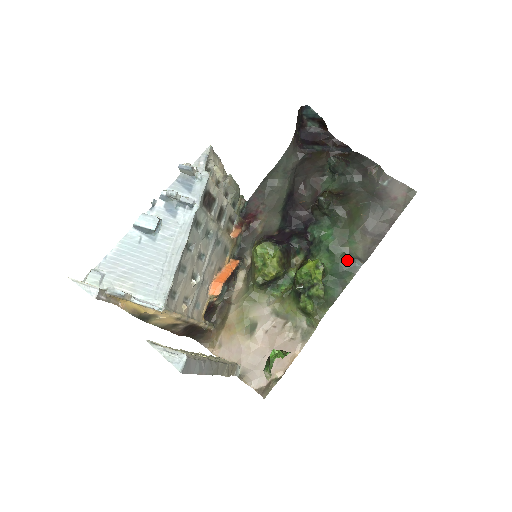
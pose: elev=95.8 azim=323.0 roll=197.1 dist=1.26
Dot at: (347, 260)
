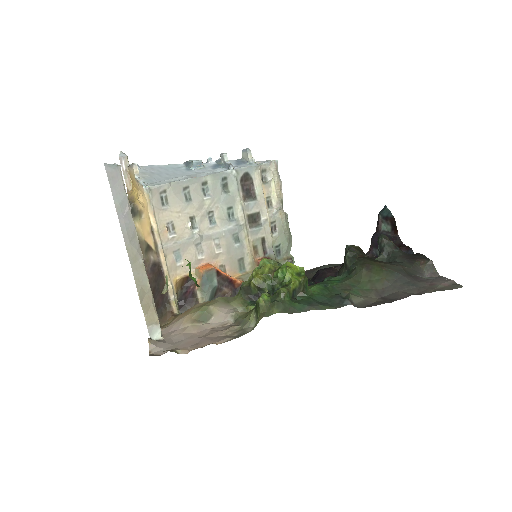
Dot at: (338, 297)
